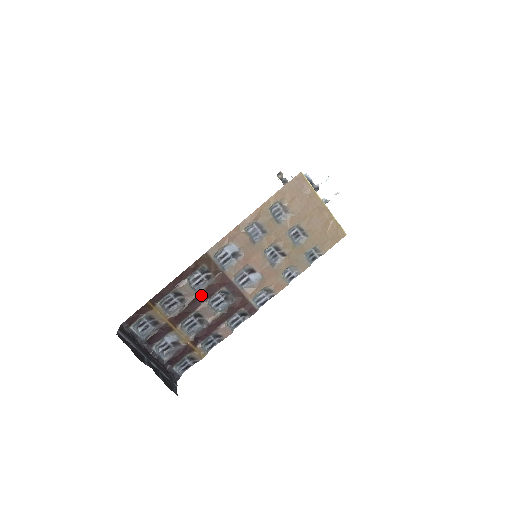
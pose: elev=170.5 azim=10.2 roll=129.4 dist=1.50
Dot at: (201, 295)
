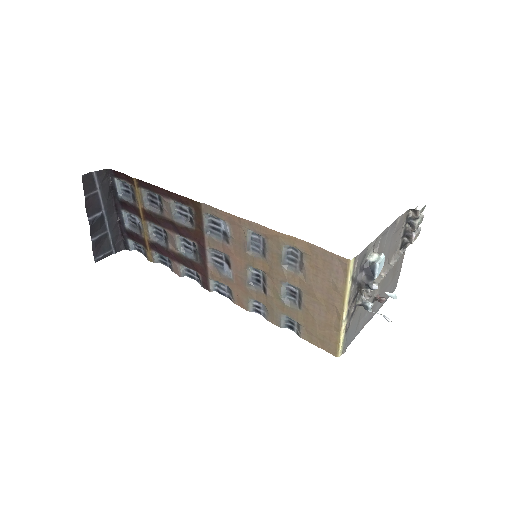
Dot at: (175, 225)
